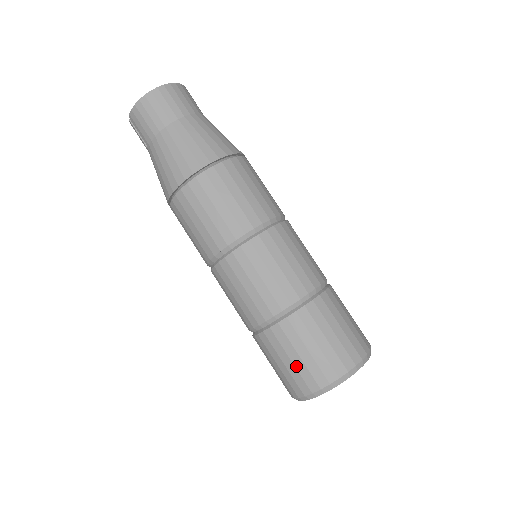
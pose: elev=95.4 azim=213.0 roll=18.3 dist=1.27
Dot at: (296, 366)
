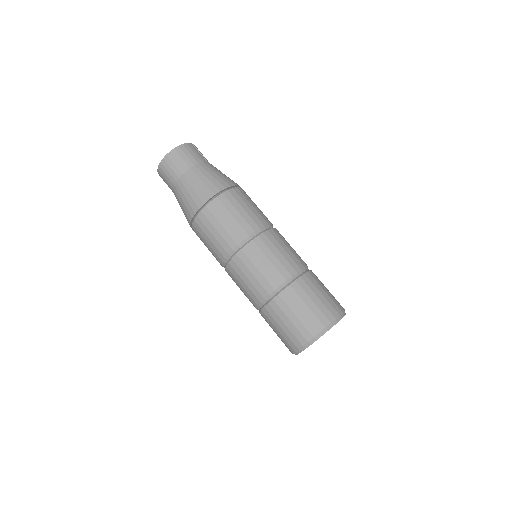
Dot at: (279, 336)
